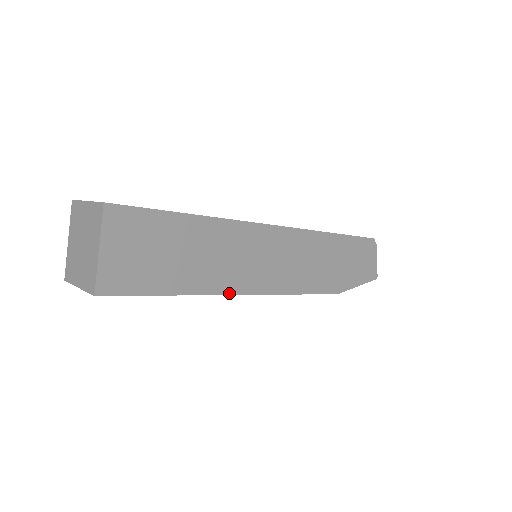
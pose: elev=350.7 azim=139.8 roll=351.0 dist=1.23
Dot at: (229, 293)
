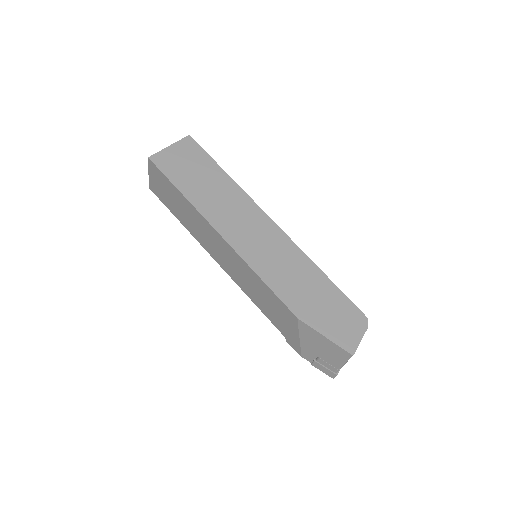
Dot at: (211, 223)
